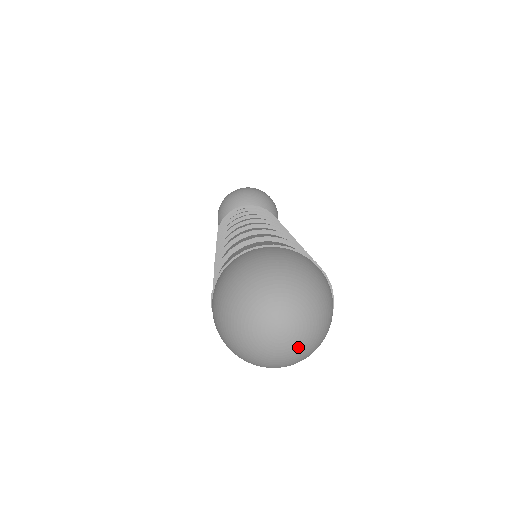
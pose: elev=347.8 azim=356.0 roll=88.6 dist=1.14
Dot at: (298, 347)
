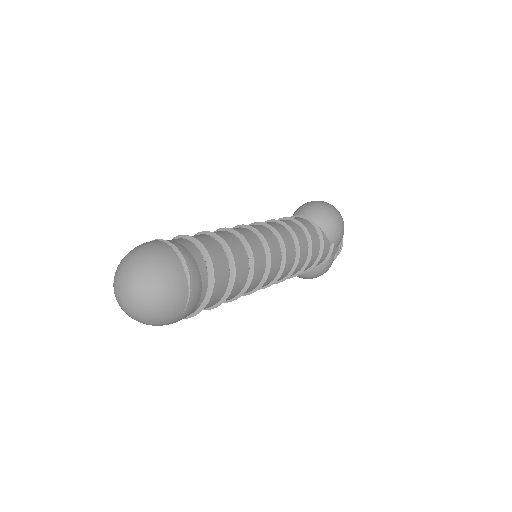
Dot at: (132, 311)
